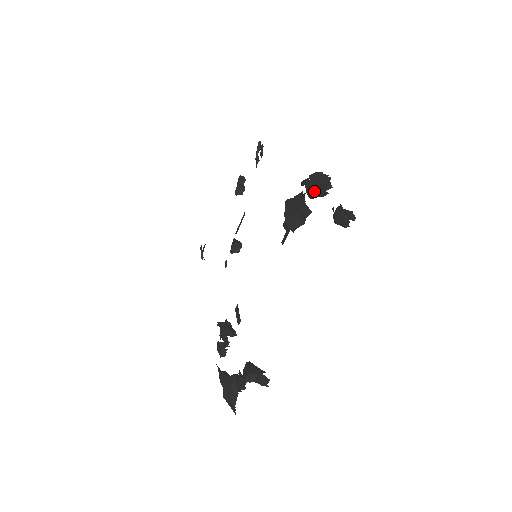
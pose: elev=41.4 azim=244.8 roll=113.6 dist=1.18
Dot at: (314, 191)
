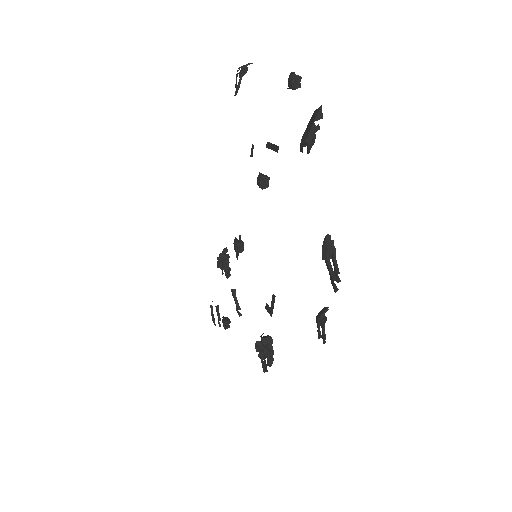
Dot at: occluded
